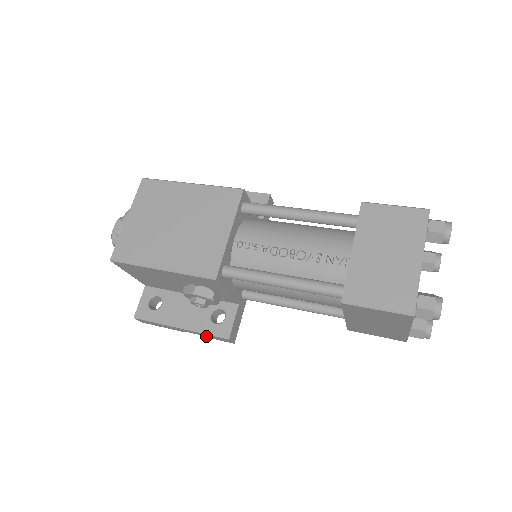
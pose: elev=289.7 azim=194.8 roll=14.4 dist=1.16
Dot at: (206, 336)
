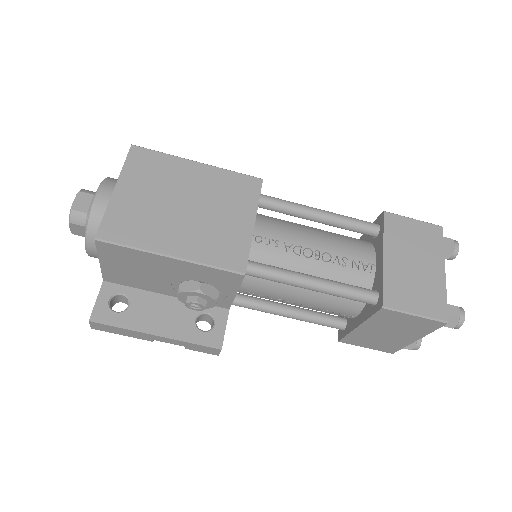
Dot at: (185, 346)
